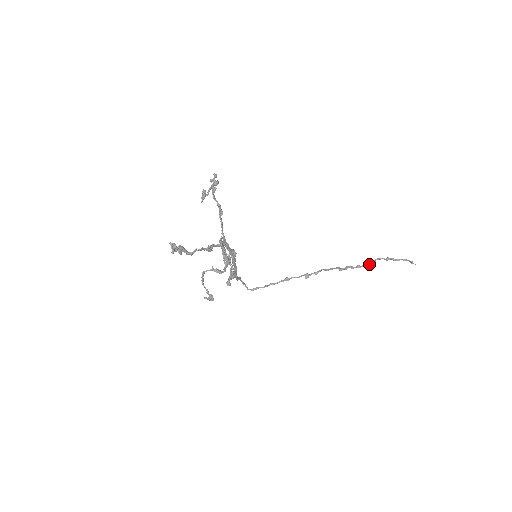
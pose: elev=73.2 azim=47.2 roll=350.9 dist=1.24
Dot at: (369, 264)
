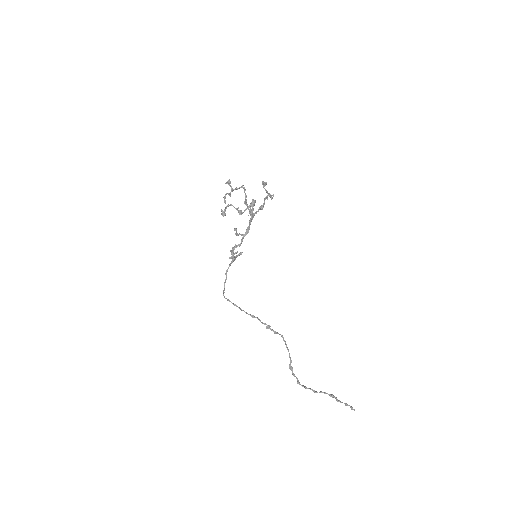
Dot at: (314, 390)
